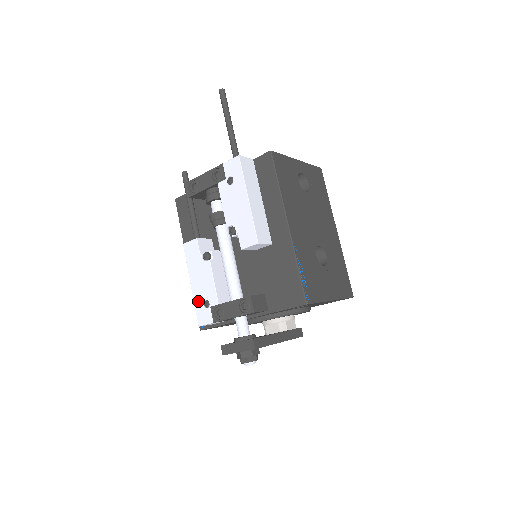
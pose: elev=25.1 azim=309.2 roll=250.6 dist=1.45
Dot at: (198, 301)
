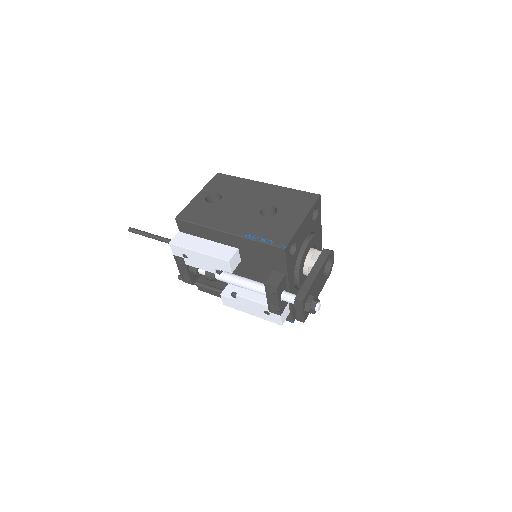
Dot at: (264, 317)
